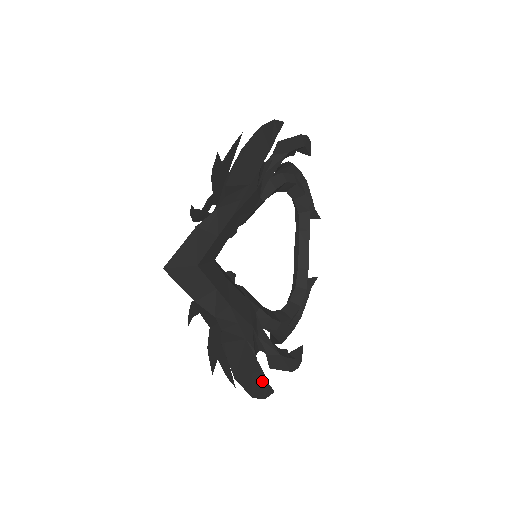
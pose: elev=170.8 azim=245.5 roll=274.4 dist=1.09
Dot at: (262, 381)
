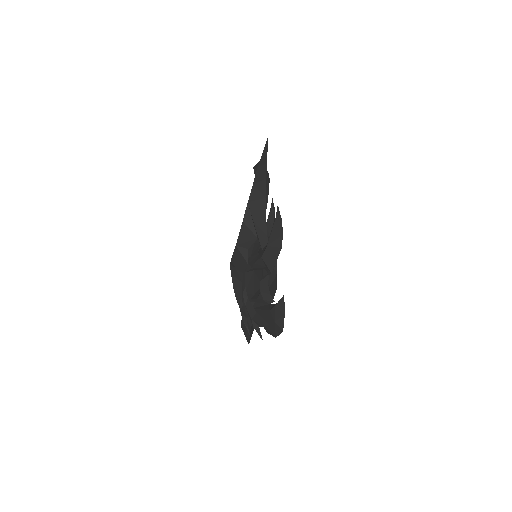
Dot at: (276, 278)
